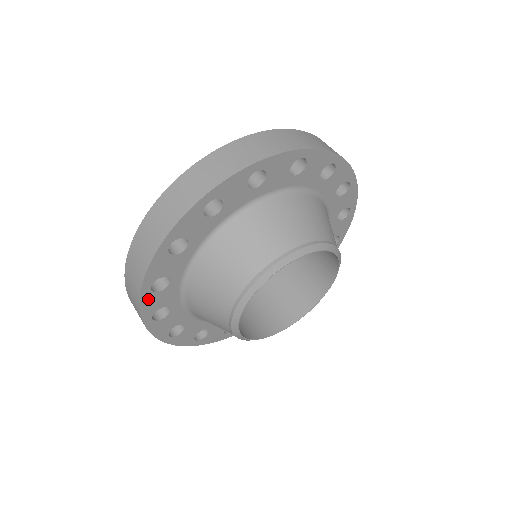
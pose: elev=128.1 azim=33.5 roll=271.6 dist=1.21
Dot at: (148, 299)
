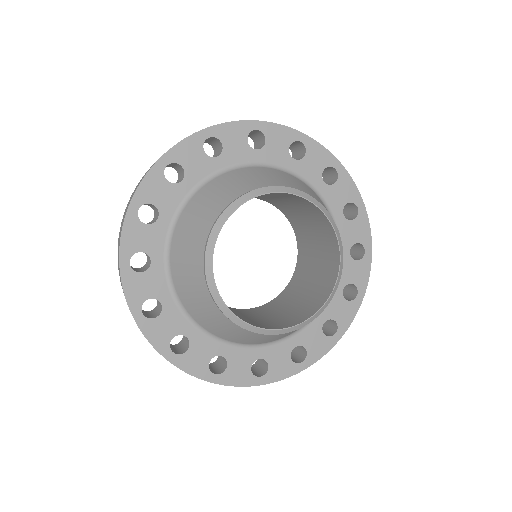
Dot at: (193, 144)
